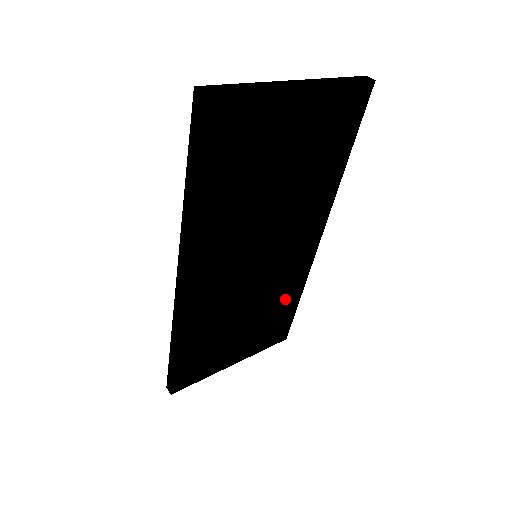
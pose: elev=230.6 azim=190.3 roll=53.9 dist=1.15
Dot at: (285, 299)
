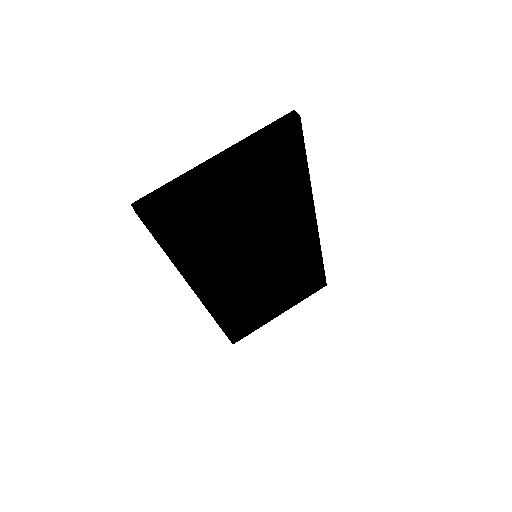
Dot at: (306, 267)
